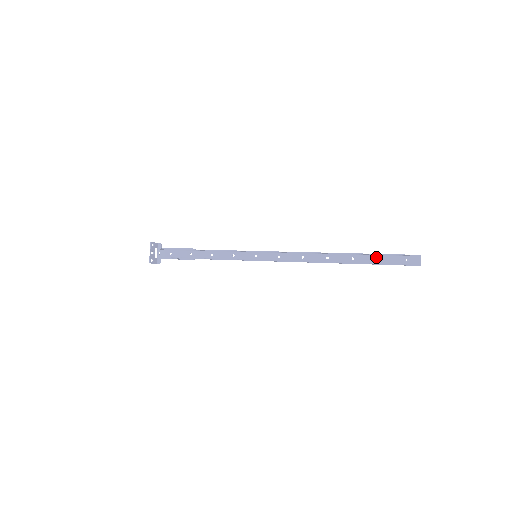
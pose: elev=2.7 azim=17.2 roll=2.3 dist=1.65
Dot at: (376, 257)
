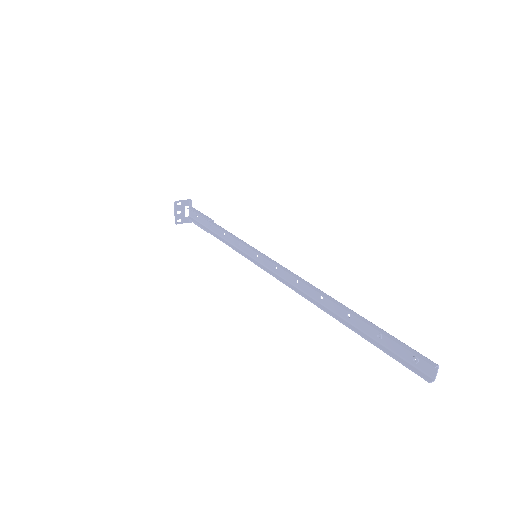
Dot at: (376, 330)
